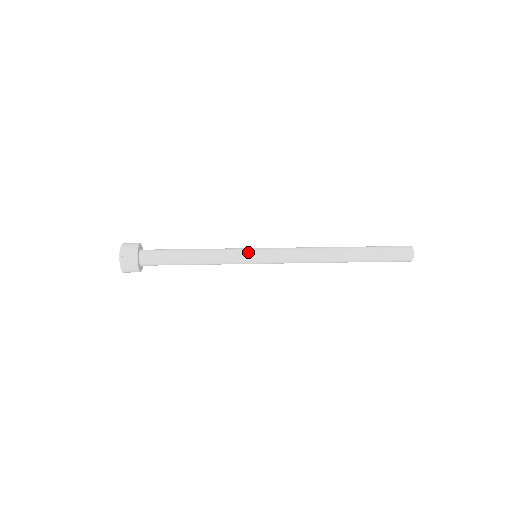
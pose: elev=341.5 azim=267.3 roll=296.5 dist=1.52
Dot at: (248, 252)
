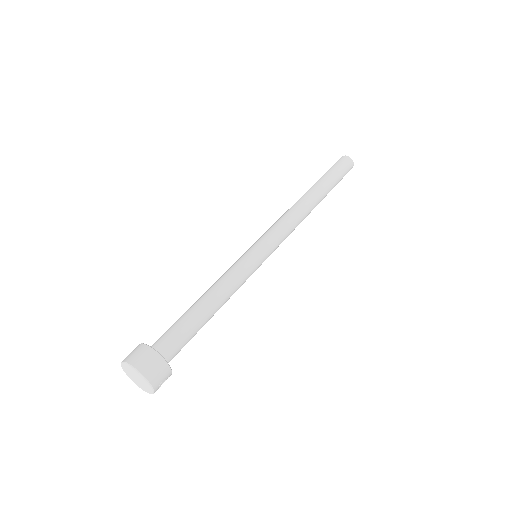
Dot at: (258, 266)
